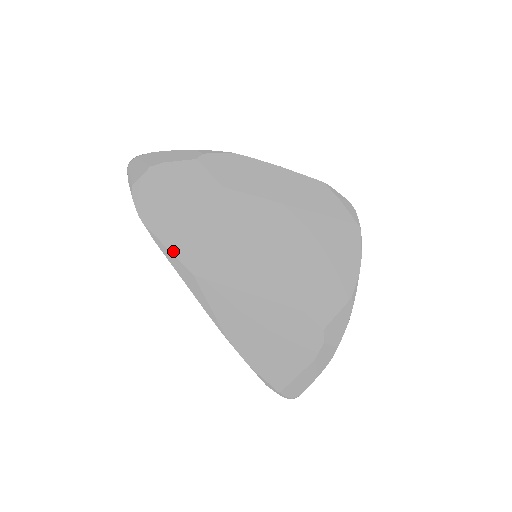
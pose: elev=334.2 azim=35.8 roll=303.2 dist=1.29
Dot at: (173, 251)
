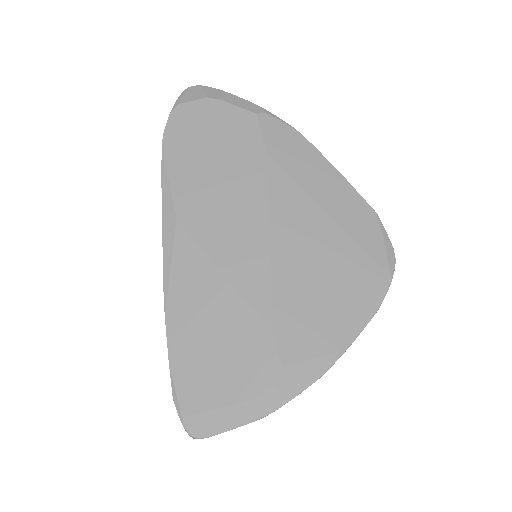
Dot at: (173, 186)
